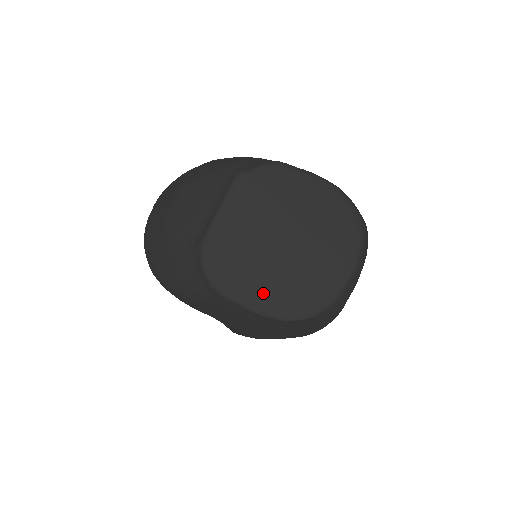
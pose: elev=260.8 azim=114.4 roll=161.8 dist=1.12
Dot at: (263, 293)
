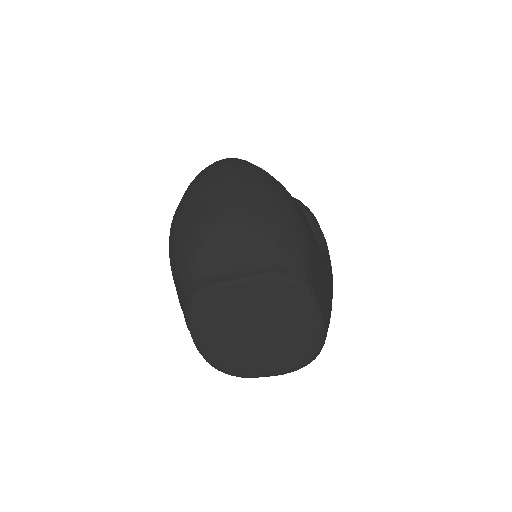
Dot at: (211, 342)
